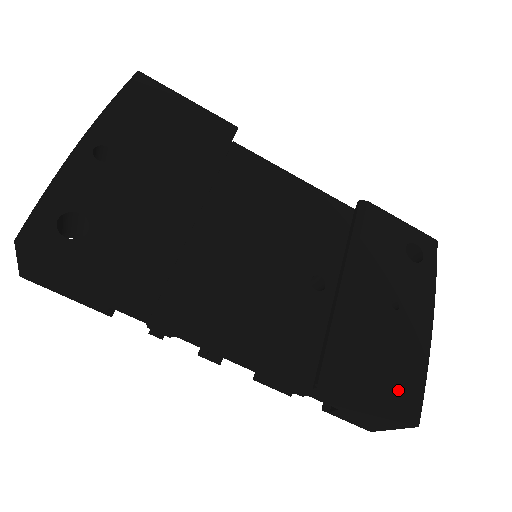
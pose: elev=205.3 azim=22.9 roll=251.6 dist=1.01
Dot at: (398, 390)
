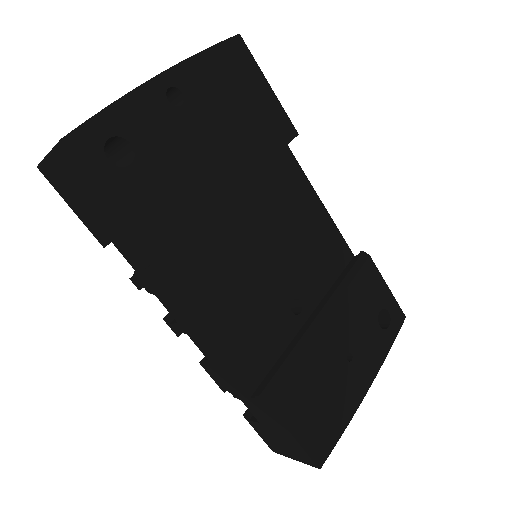
Dot at: (319, 431)
